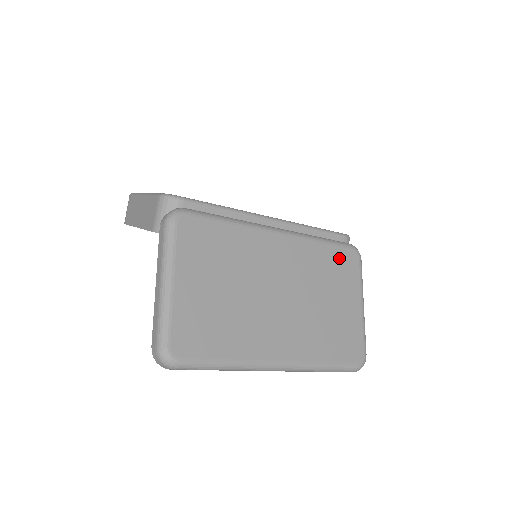
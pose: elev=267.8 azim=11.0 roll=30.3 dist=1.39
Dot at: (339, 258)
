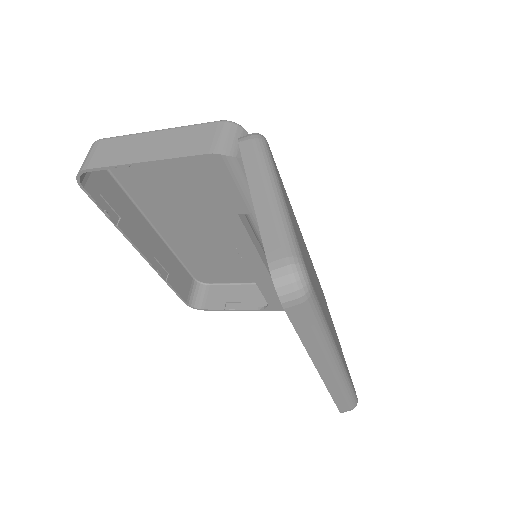
Dot at: occluded
